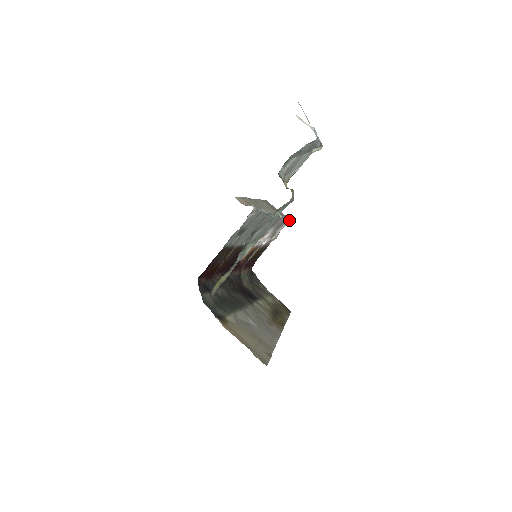
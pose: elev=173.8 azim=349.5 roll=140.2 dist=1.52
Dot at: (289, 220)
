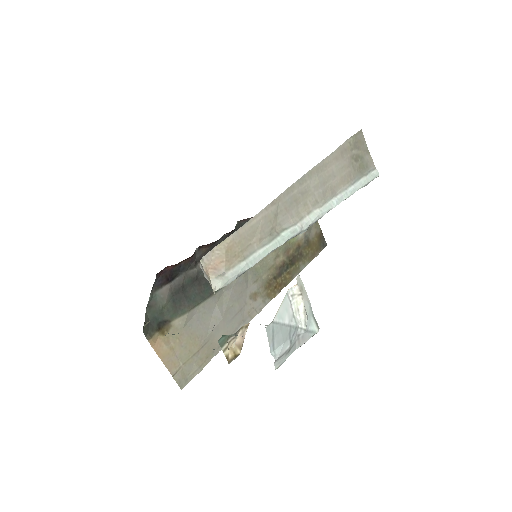
Dot at: (370, 181)
